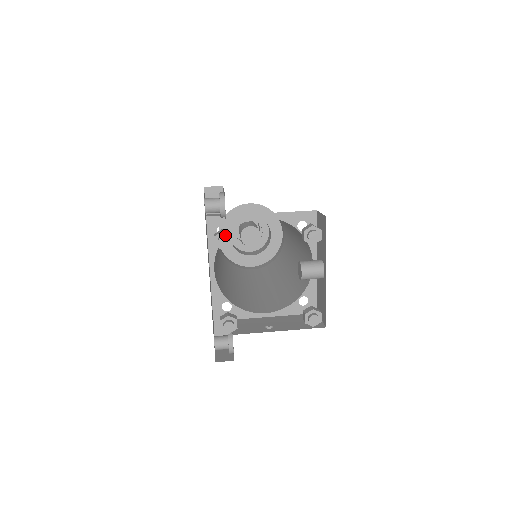
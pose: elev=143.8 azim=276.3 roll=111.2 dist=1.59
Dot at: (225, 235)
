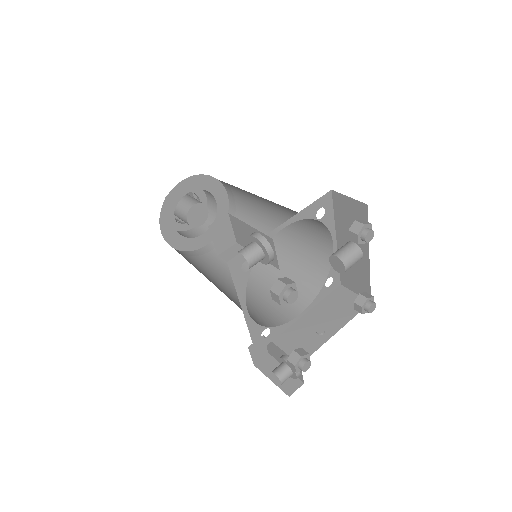
Dot at: (289, 287)
